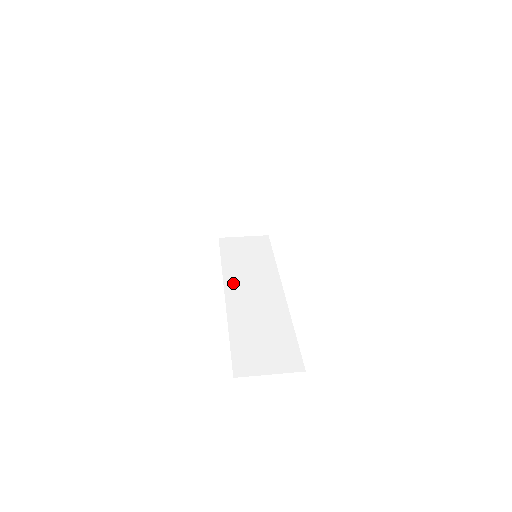
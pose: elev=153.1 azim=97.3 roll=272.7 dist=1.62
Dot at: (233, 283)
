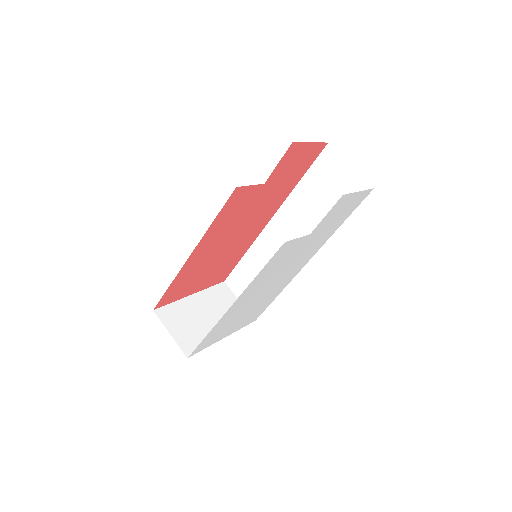
Dot at: (284, 217)
